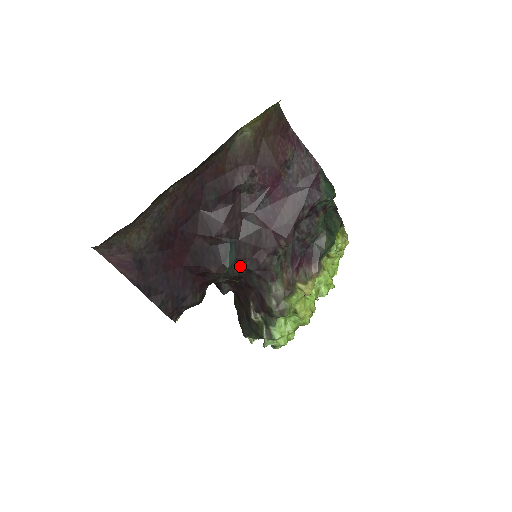
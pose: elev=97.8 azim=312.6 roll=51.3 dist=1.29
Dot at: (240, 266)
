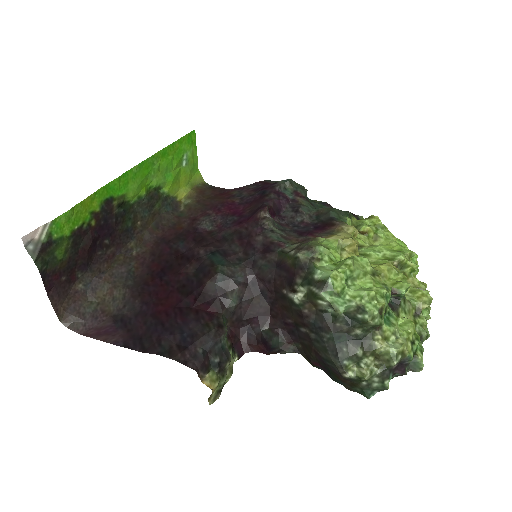
Dot at: (237, 264)
